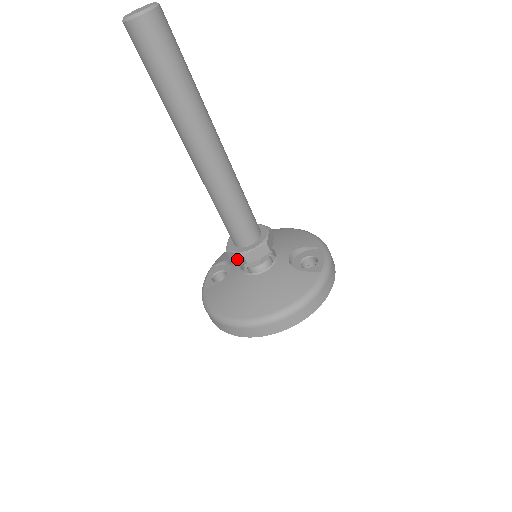
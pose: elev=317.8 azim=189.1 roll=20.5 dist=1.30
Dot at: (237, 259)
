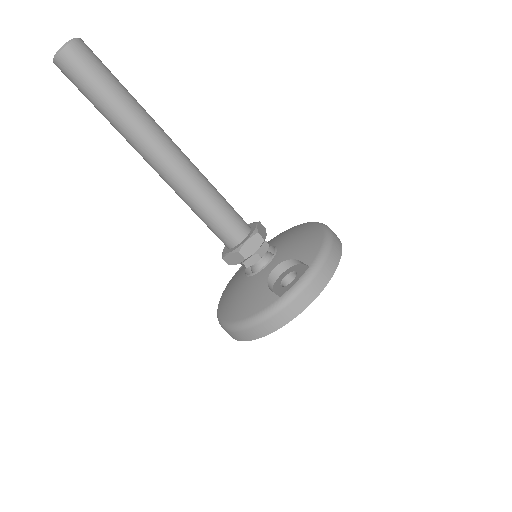
Dot at: occluded
